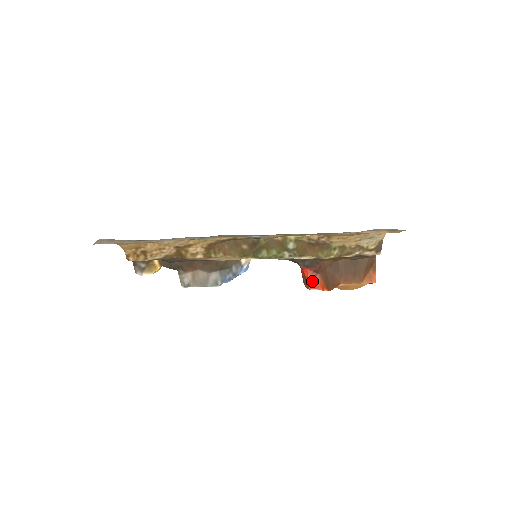
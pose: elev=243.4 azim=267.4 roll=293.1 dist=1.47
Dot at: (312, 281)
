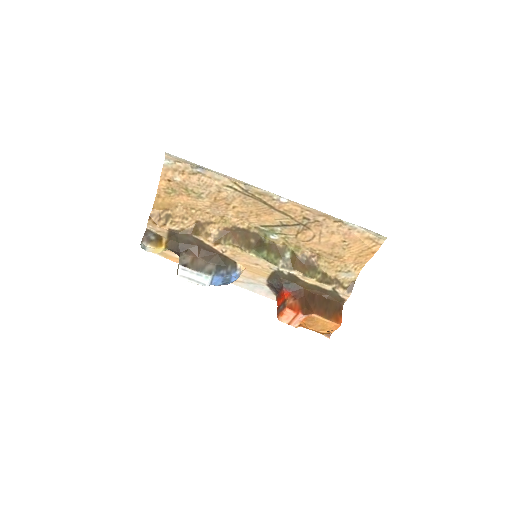
Dot at: (290, 303)
